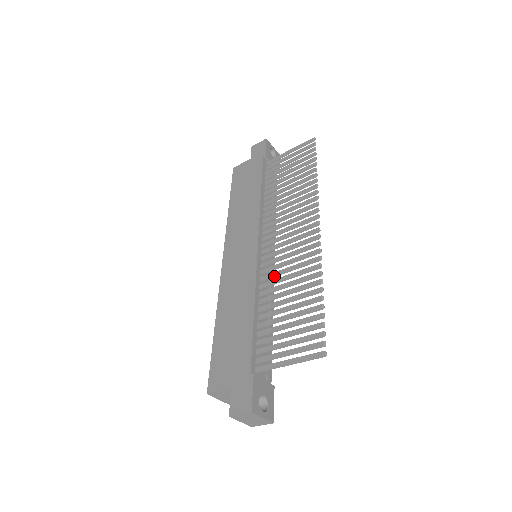
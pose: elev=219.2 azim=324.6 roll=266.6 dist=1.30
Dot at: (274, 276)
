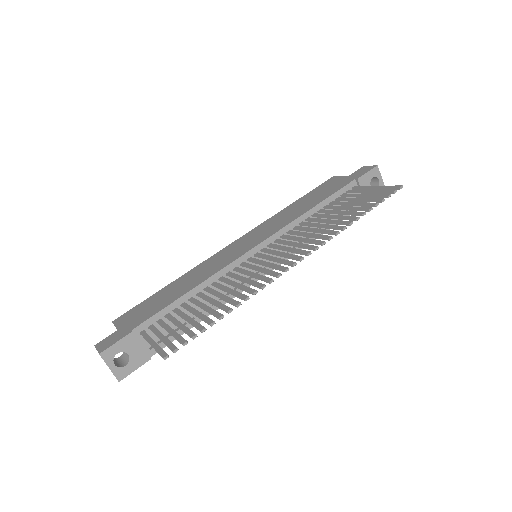
Dot at: (234, 277)
